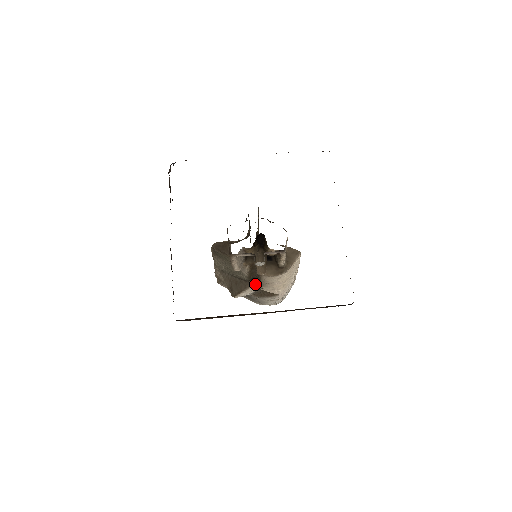
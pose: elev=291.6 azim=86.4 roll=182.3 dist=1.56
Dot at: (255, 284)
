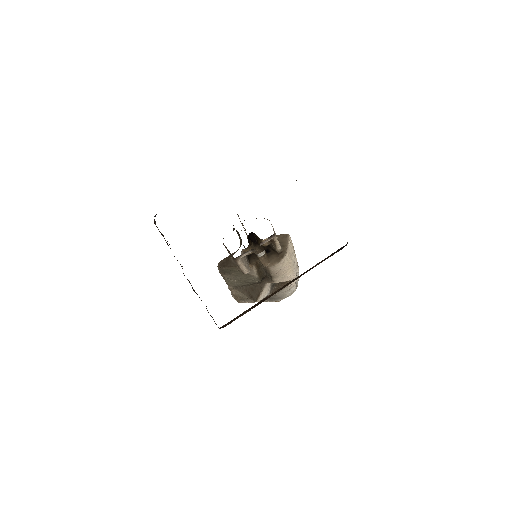
Dot at: (267, 281)
